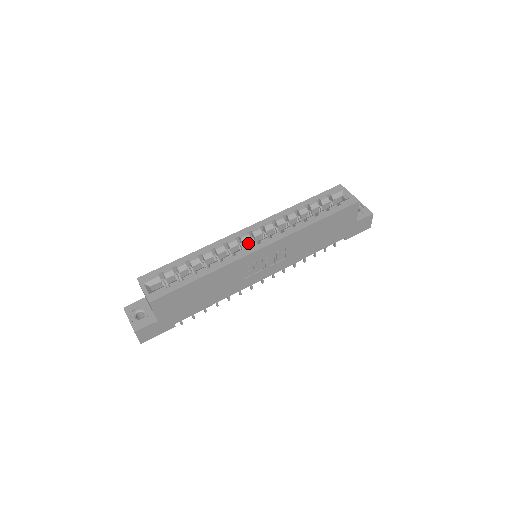
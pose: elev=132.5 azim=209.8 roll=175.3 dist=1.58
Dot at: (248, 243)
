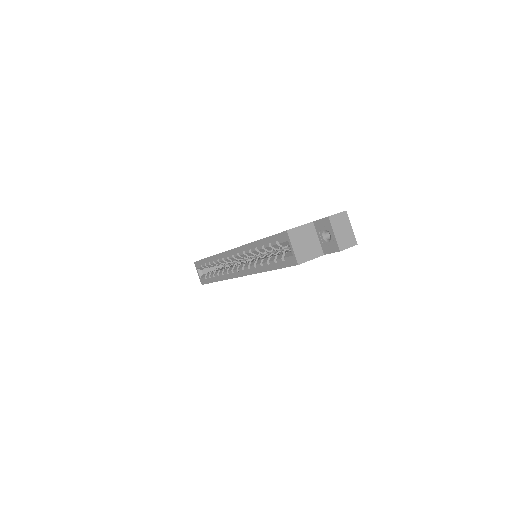
Dot at: occluded
